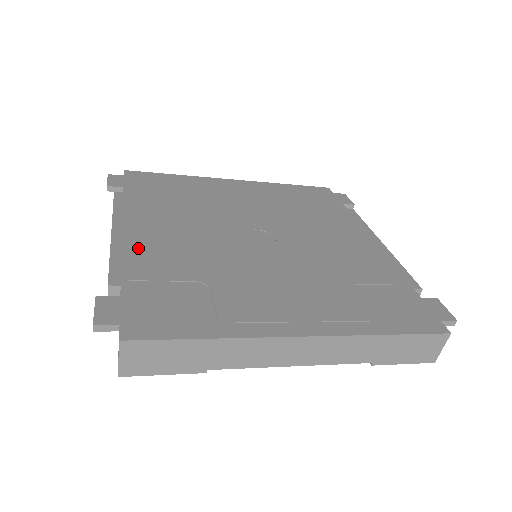
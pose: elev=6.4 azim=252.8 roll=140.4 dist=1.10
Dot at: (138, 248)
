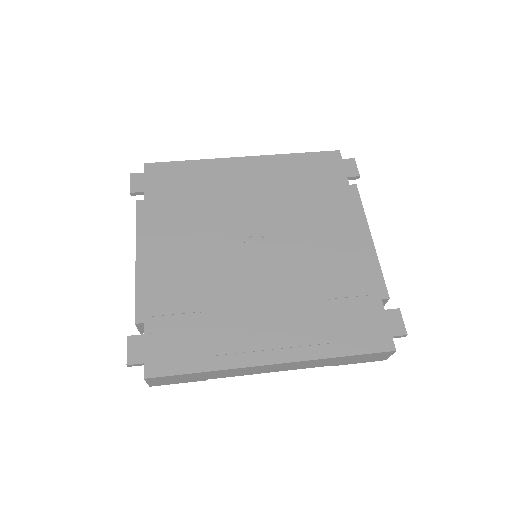
Dot at: (156, 277)
